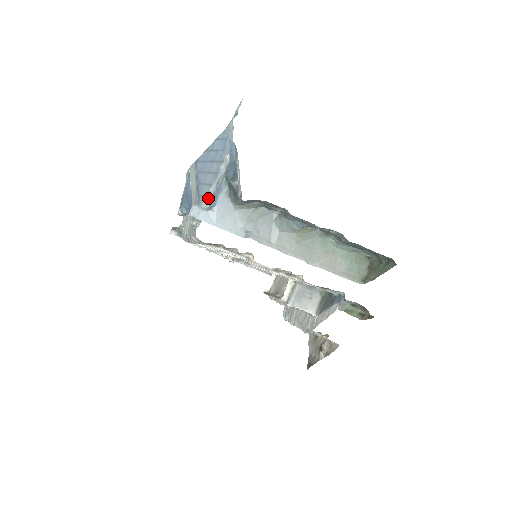
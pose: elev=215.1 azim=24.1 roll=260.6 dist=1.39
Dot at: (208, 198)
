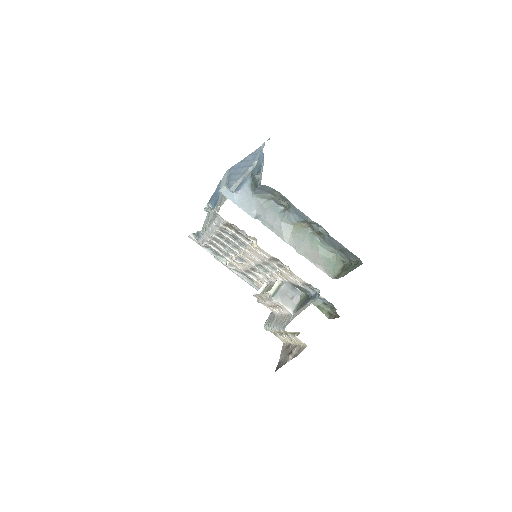
Dot at: (235, 186)
